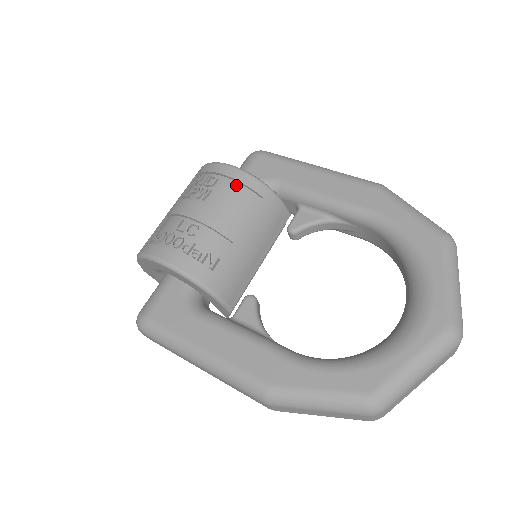
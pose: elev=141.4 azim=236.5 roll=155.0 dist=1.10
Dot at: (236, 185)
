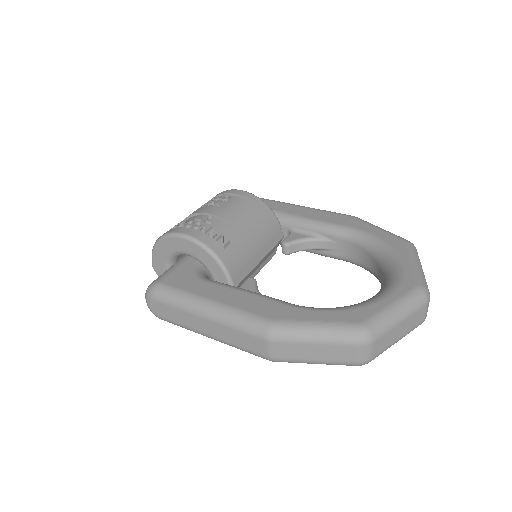
Dot at: (245, 201)
